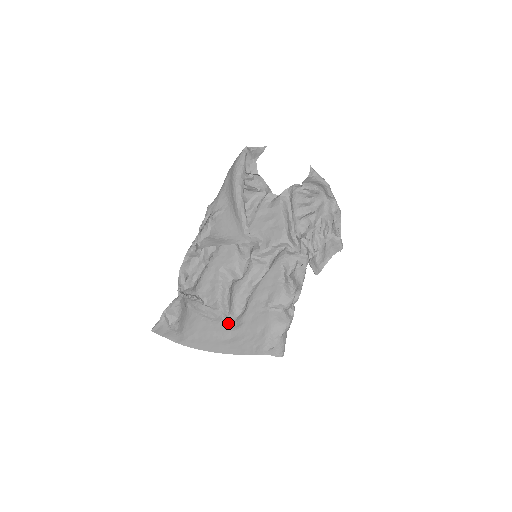
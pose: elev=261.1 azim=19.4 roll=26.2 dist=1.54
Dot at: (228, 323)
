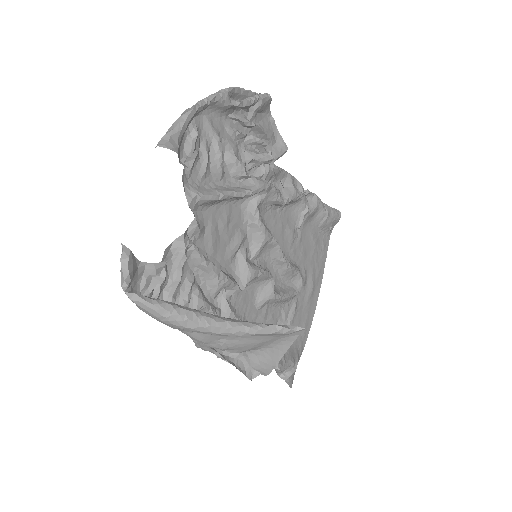
Dot at: (301, 289)
